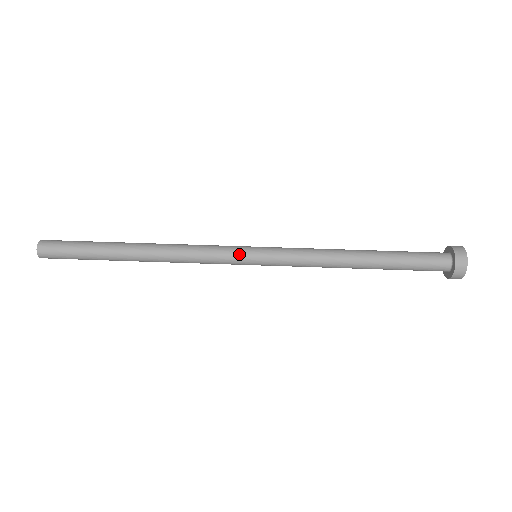
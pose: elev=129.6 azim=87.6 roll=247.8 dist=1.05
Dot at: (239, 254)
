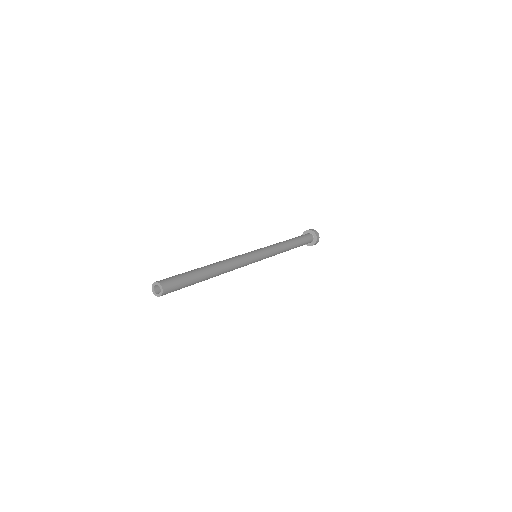
Dot at: (255, 257)
